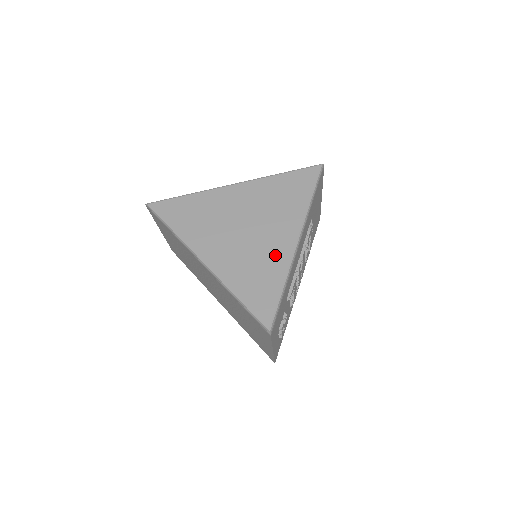
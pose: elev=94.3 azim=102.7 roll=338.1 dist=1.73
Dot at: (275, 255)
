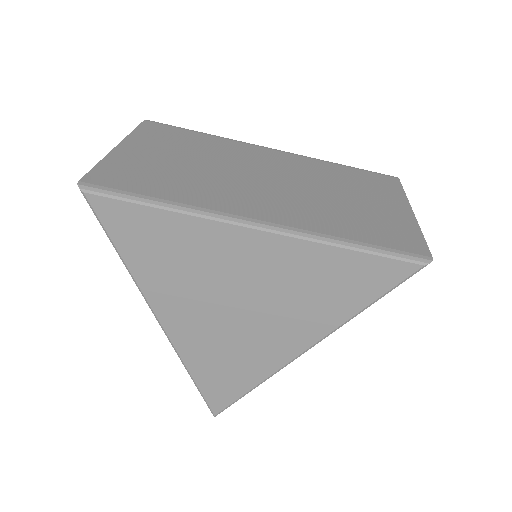
Dot at: (262, 356)
